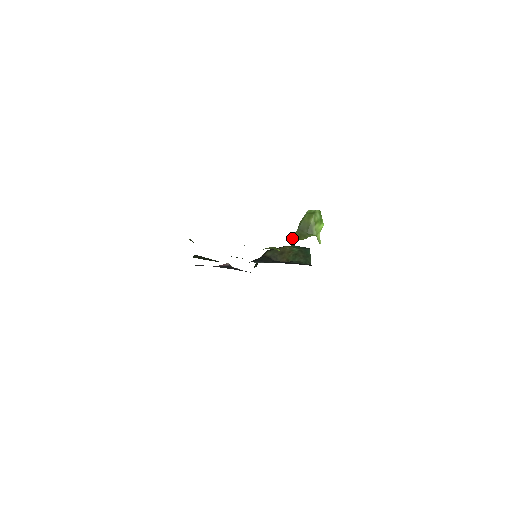
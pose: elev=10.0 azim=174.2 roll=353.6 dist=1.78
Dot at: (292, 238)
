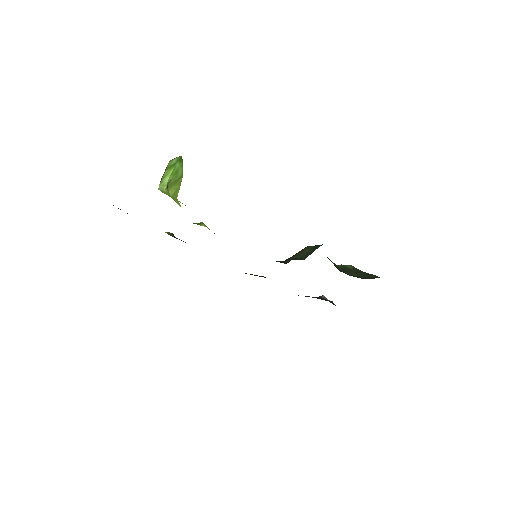
Dot at: occluded
